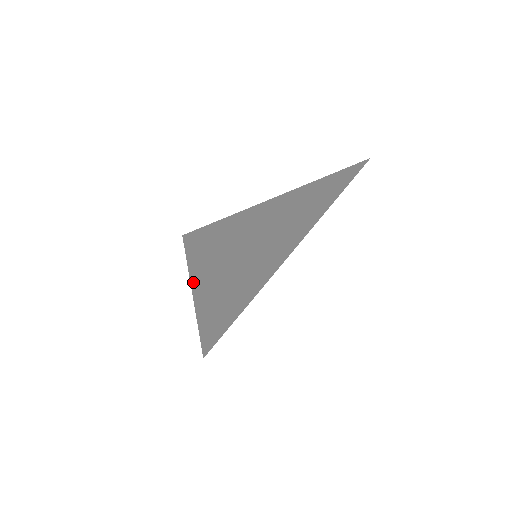
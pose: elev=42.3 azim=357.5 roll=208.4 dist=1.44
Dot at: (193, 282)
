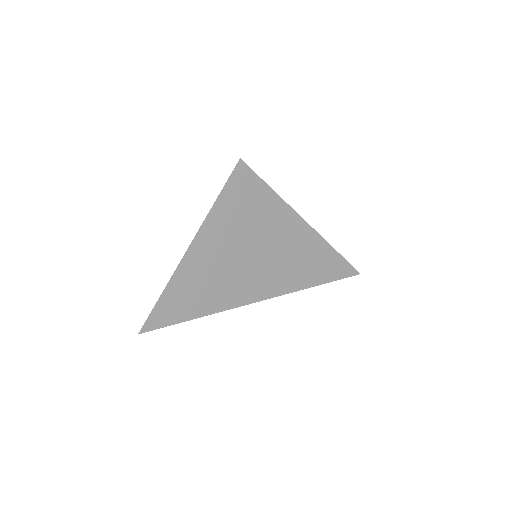
Dot at: (211, 213)
